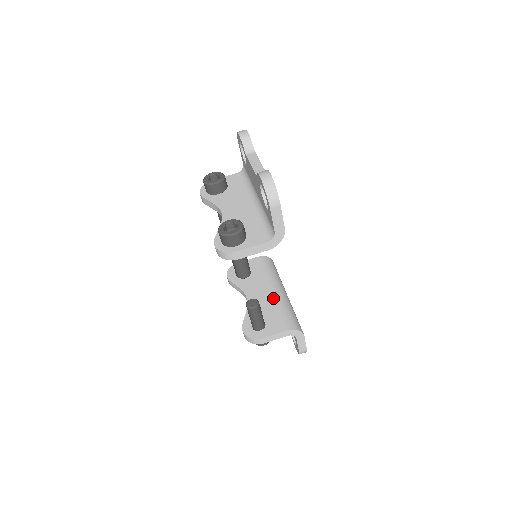
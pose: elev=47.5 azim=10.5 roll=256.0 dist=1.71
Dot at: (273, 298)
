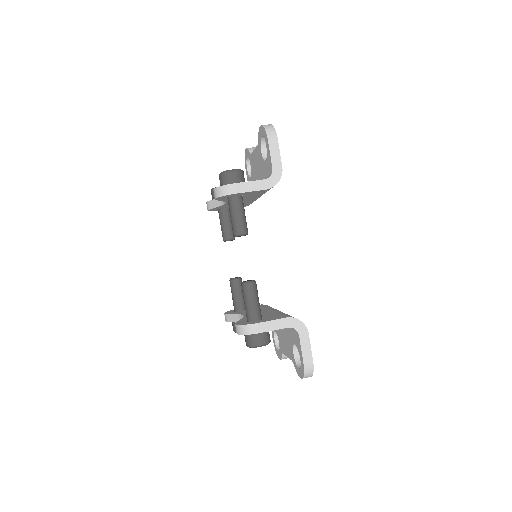
Dot at: (273, 311)
